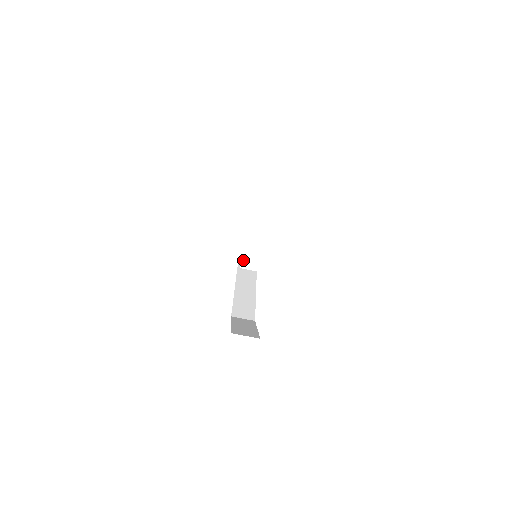
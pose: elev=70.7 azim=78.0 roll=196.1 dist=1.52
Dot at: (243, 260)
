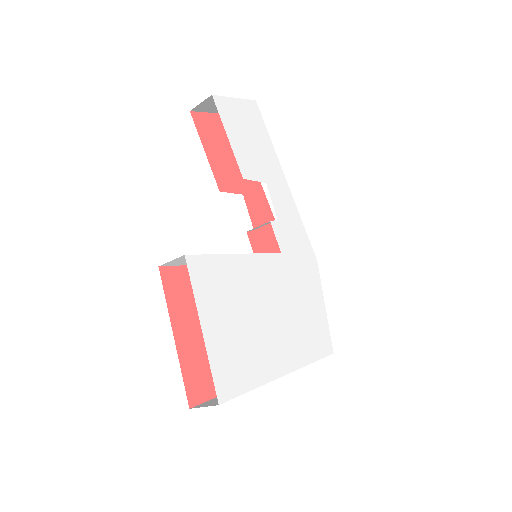
Dot at: occluded
